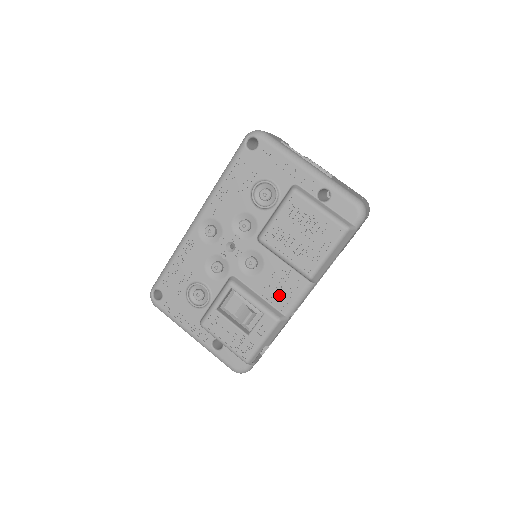
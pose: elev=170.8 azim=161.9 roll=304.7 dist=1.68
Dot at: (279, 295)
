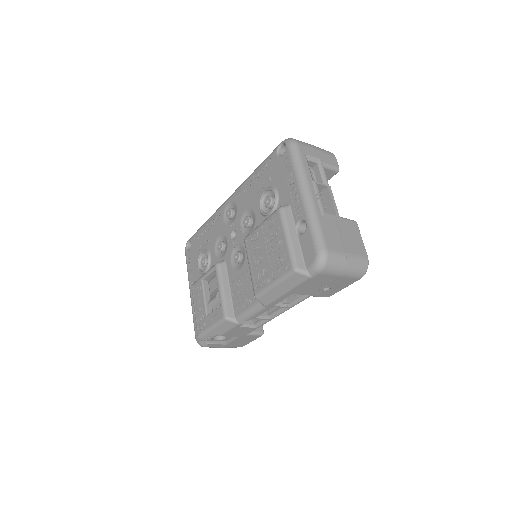
Dot at: (240, 298)
